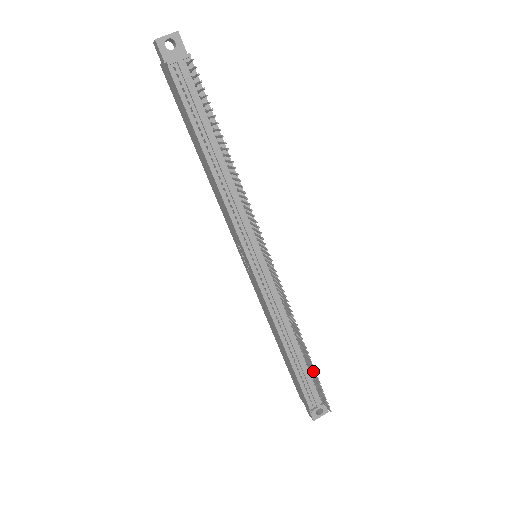
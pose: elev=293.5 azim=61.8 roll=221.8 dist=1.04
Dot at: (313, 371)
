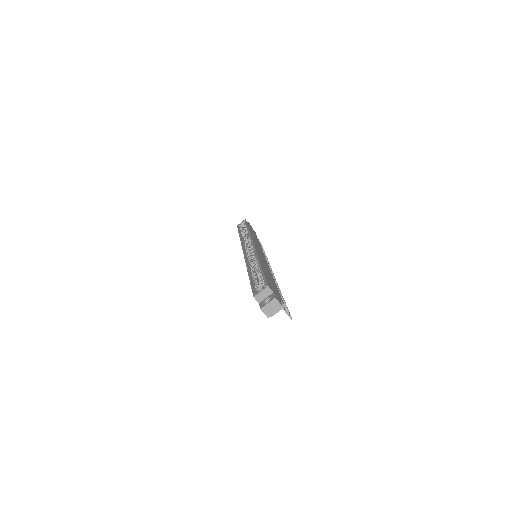
Dot at: occluded
